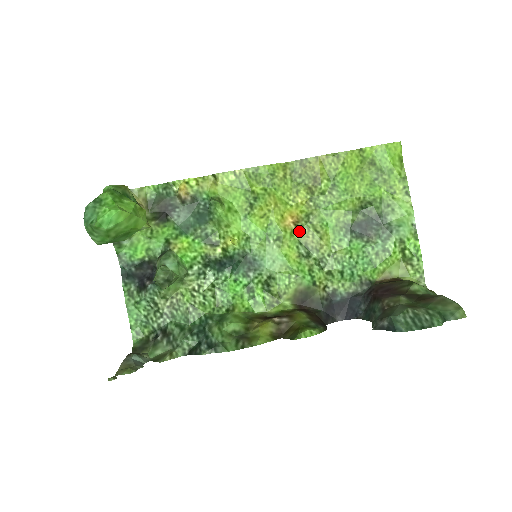
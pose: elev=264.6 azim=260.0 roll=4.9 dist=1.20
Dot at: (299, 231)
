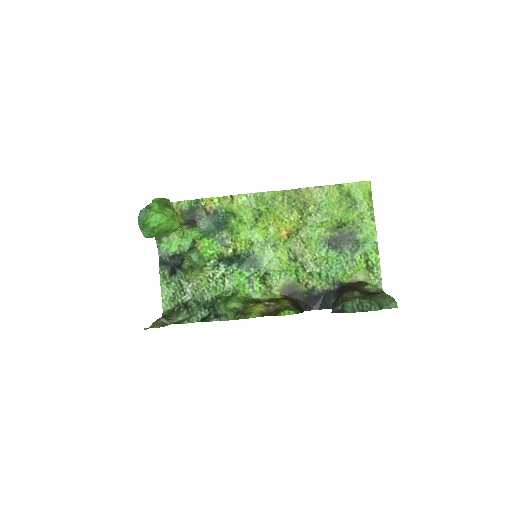
Dot at: (290, 241)
